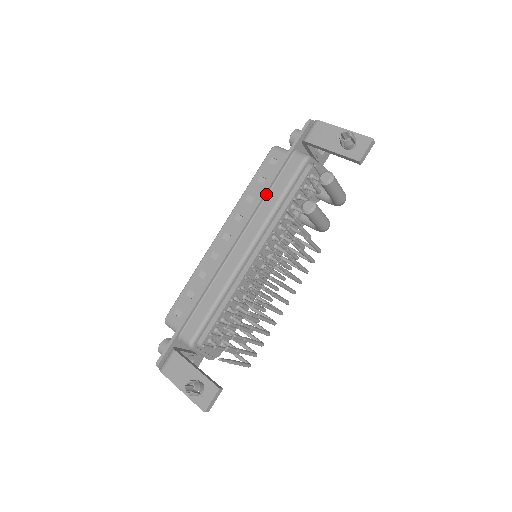
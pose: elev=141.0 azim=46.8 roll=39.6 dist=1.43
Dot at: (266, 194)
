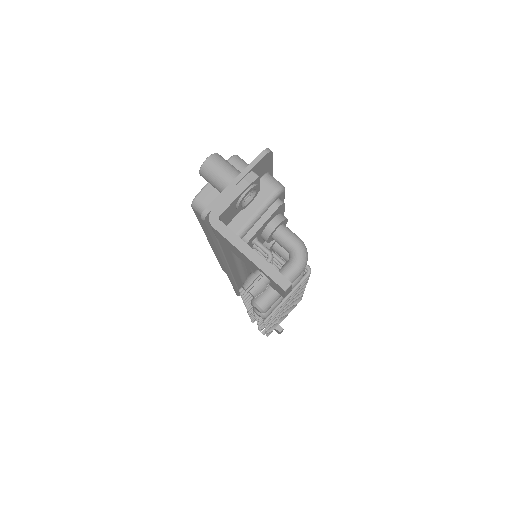
Dot at: (221, 253)
